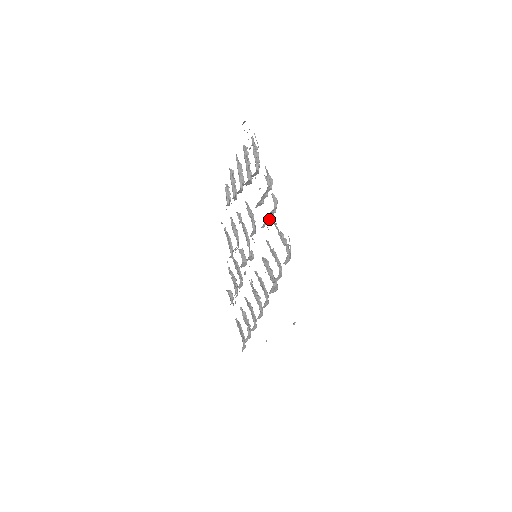
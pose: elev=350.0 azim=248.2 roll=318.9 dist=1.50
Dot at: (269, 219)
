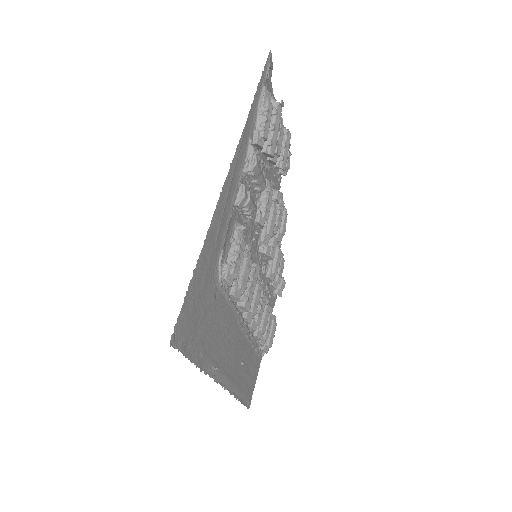
Dot at: (249, 217)
